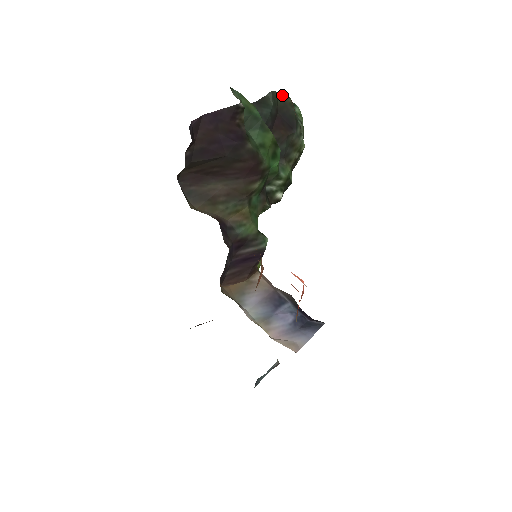
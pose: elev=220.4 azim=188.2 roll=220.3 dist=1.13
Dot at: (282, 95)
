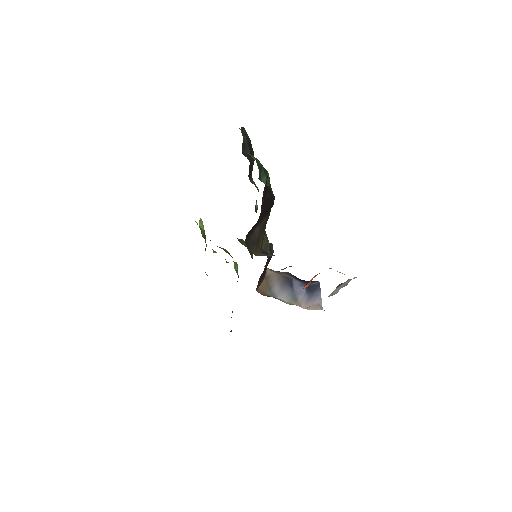
Dot at: (241, 129)
